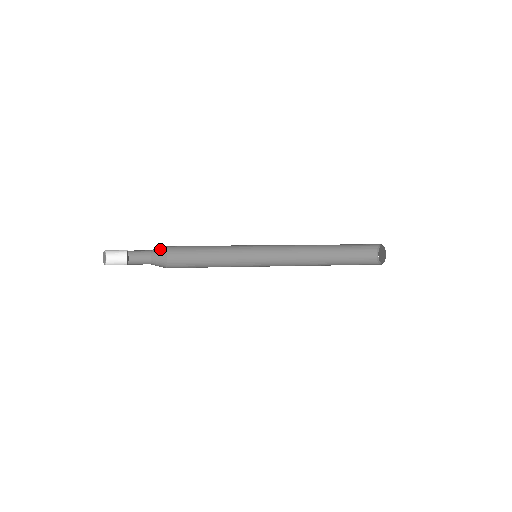
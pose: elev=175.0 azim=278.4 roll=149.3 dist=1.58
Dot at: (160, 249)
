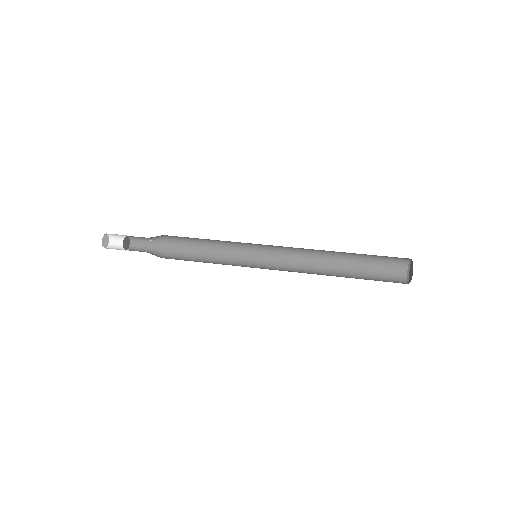
Dot at: (160, 238)
